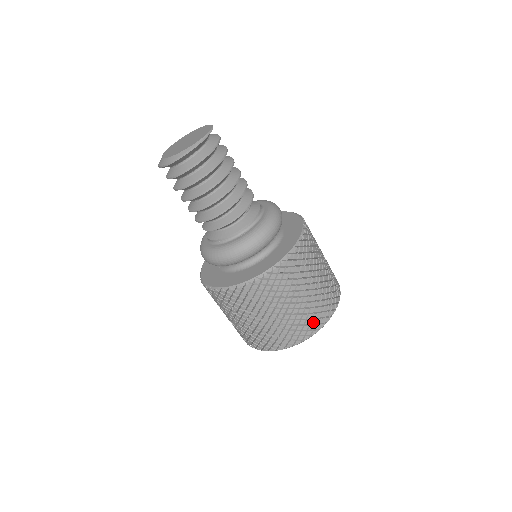
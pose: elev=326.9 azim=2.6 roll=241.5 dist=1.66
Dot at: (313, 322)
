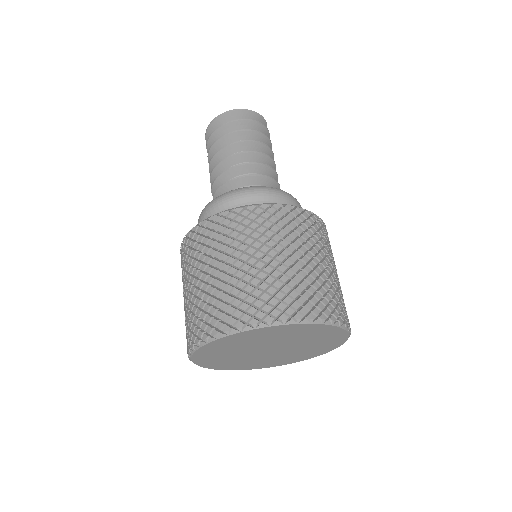
Dot at: (273, 302)
